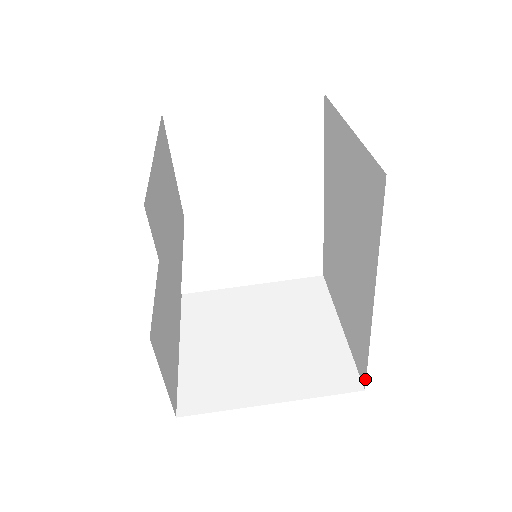
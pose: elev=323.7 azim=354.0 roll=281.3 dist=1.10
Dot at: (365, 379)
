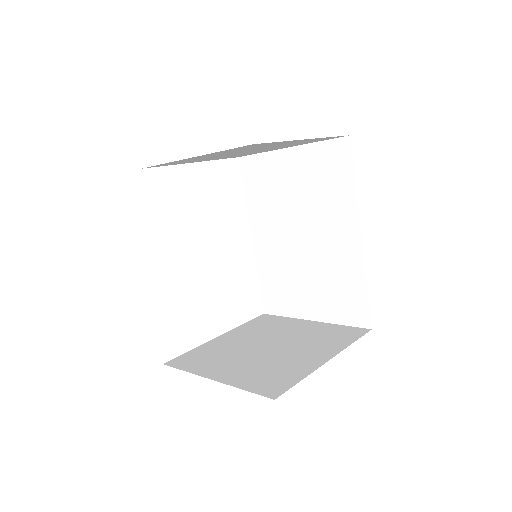
Dot at: (369, 317)
